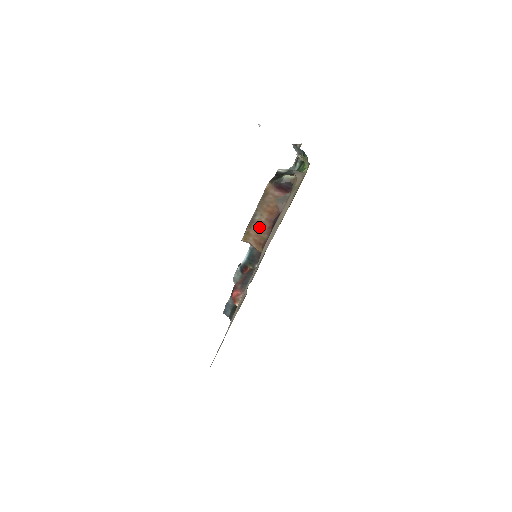
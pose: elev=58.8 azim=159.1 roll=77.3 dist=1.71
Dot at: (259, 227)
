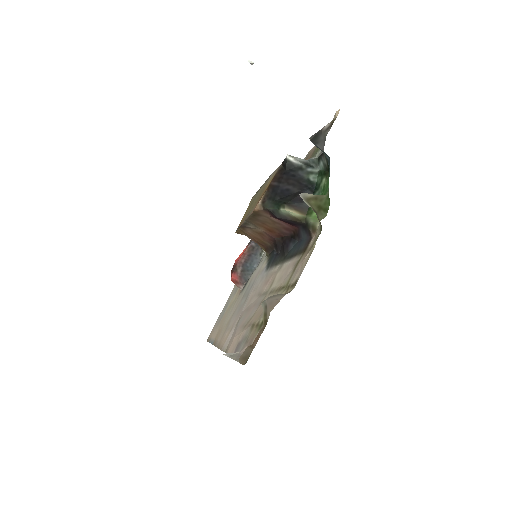
Dot at: (256, 233)
